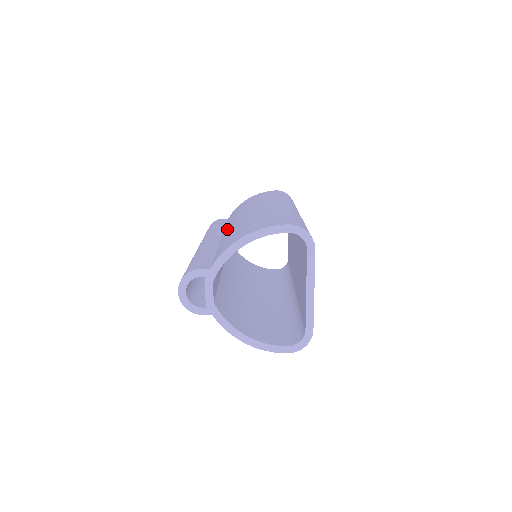
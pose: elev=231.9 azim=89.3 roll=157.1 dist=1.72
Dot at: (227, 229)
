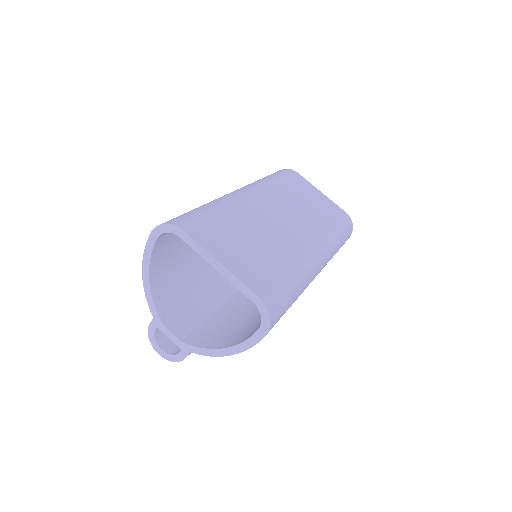
Dot at: occluded
